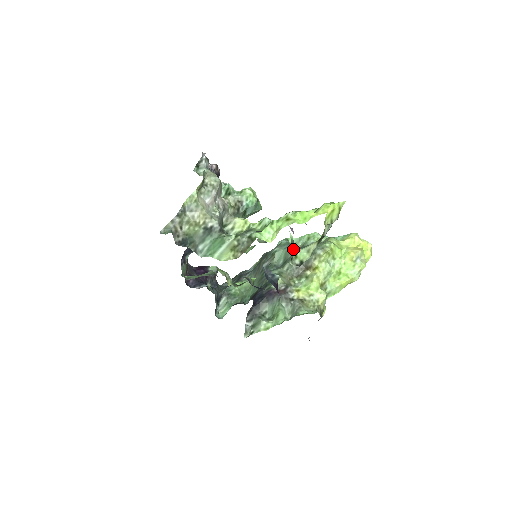
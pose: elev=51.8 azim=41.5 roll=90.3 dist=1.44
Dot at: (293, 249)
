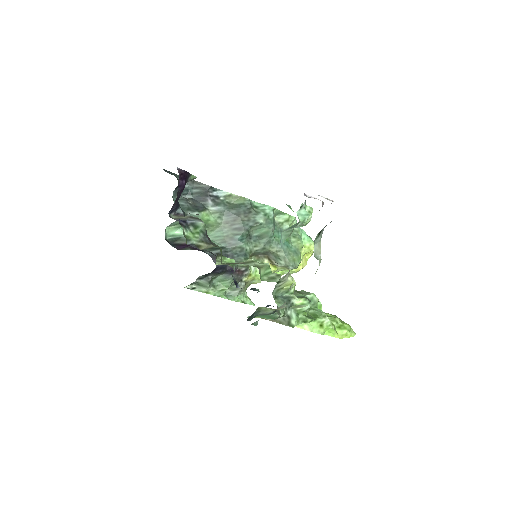
Dot at: (274, 234)
